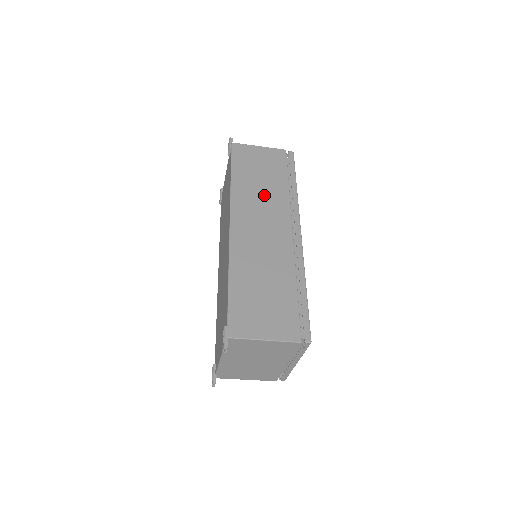
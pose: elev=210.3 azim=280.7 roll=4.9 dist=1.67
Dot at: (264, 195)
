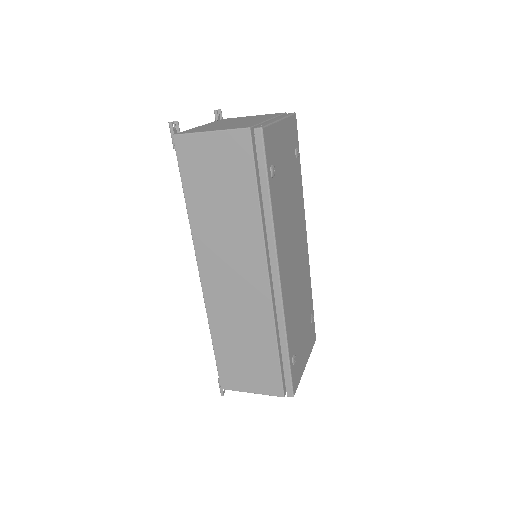
Dot at: (229, 228)
